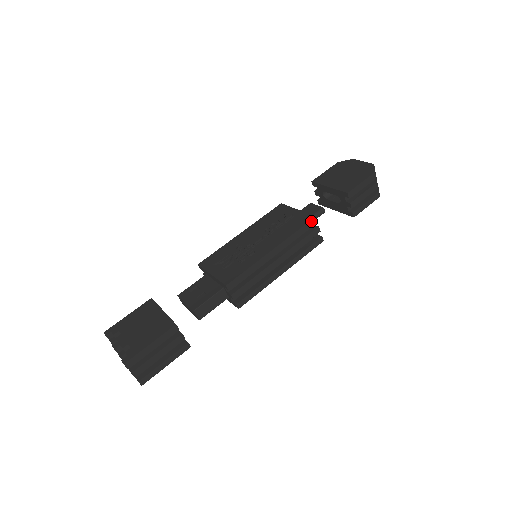
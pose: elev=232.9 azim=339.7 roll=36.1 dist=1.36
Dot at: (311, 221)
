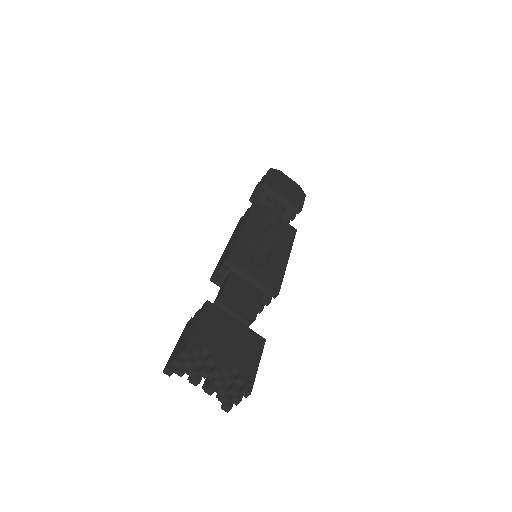
Dot at: (295, 233)
